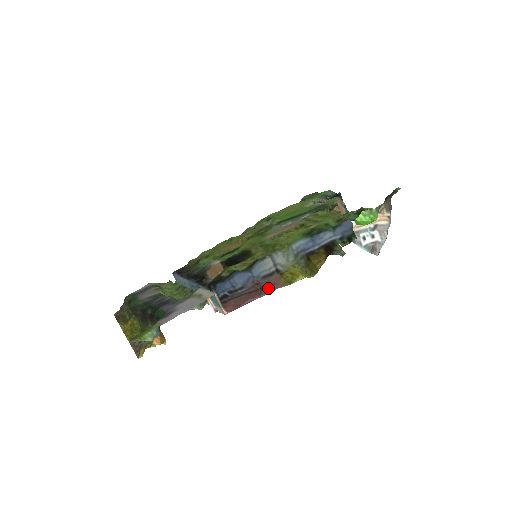
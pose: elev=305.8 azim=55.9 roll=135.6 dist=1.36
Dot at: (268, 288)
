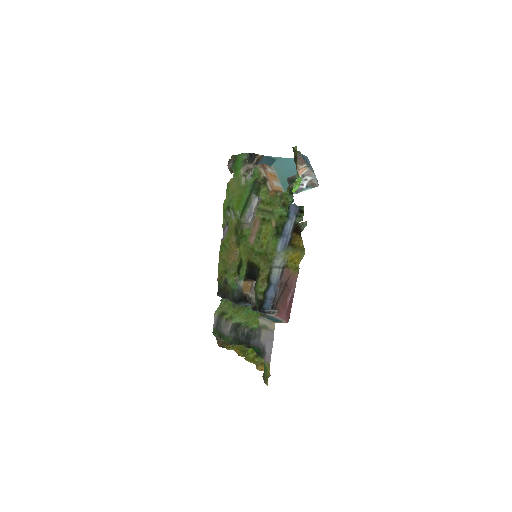
Dot at: (289, 282)
